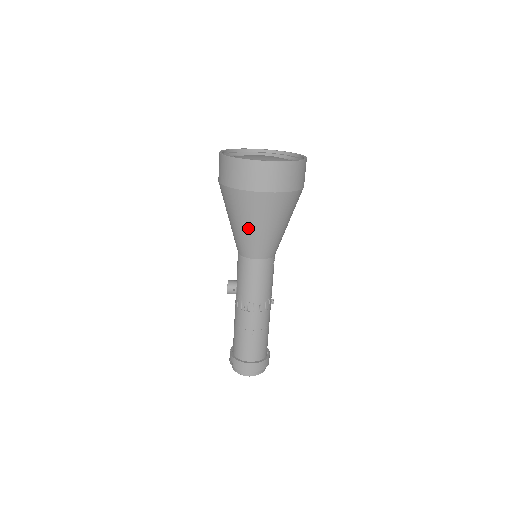
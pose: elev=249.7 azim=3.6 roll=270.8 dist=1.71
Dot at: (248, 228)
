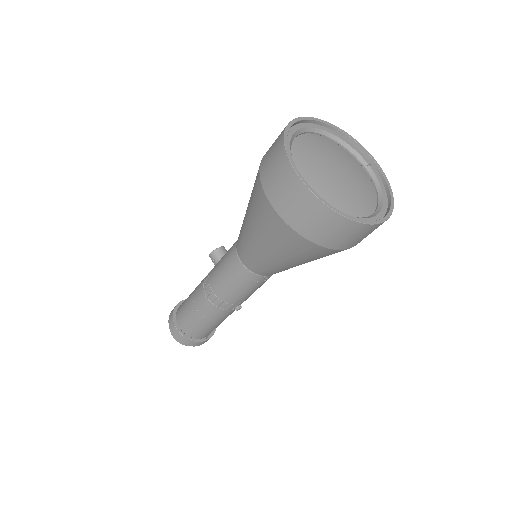
Dot at: (248, 224)
